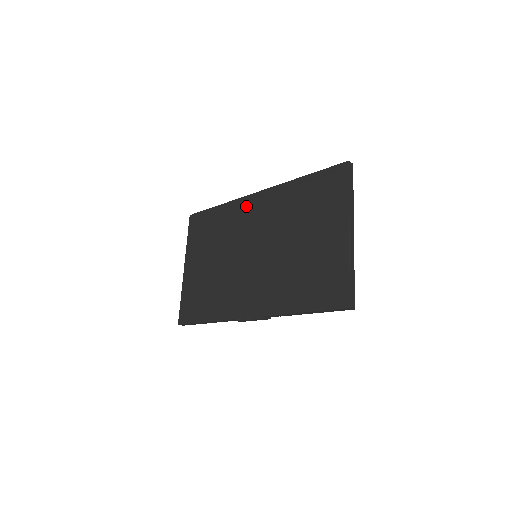
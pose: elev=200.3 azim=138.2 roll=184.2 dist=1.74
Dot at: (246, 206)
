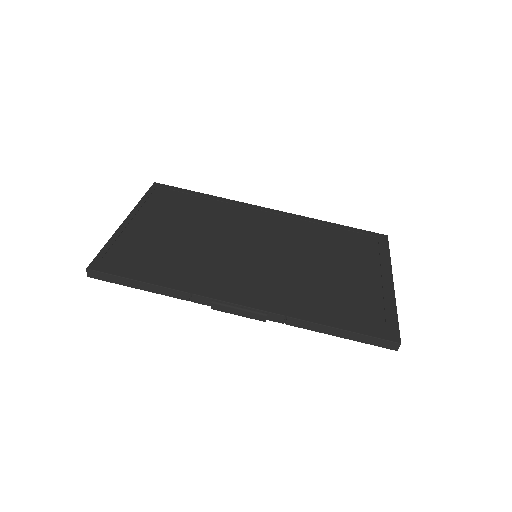
Dot at: (252, 211)
